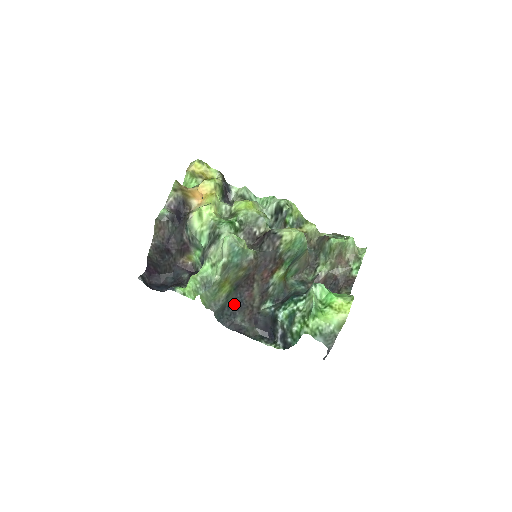
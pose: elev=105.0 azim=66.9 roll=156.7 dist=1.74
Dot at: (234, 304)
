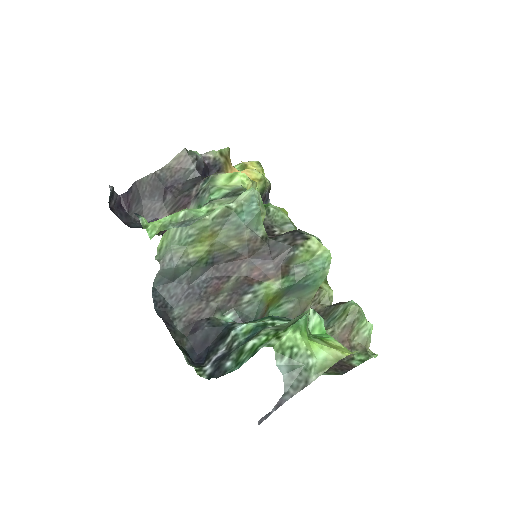
Dot at: (189, 285)
